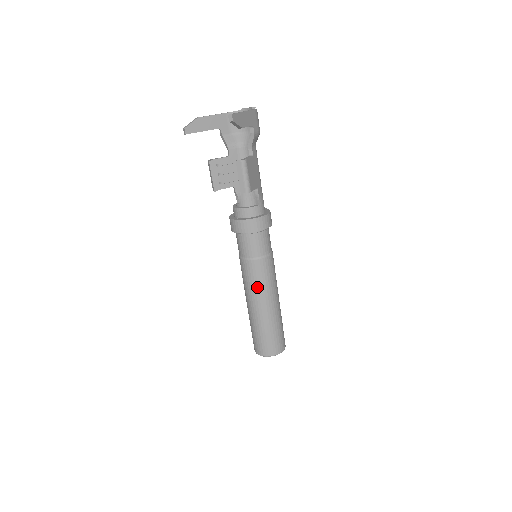
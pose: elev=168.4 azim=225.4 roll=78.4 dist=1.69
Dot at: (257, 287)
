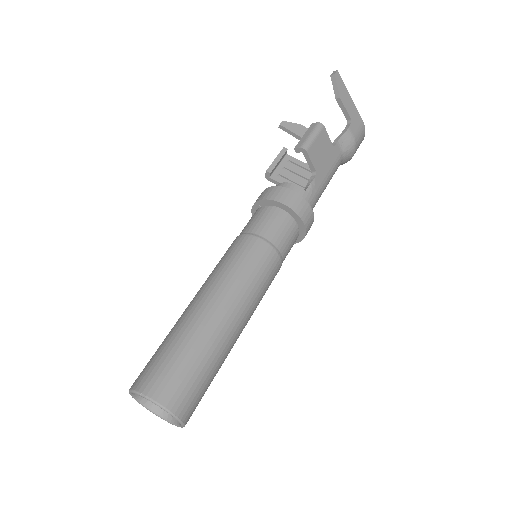
Dot at: (225, 270)
